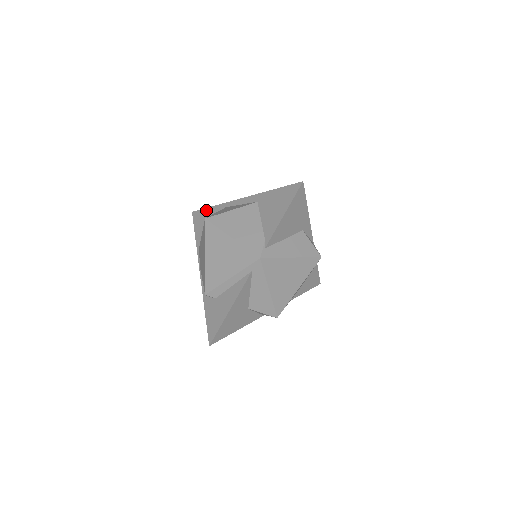
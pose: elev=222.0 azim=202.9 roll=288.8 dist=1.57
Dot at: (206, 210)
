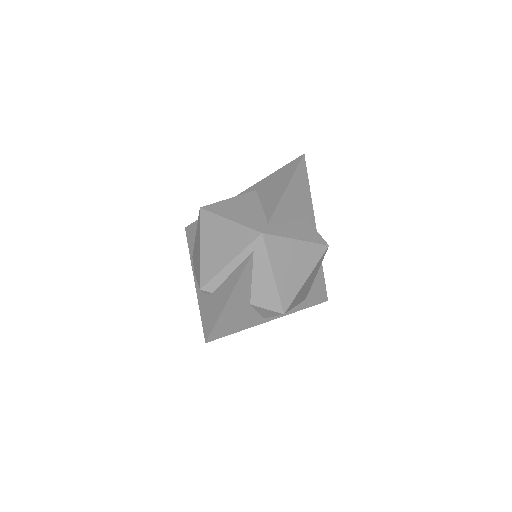
Dot at: occluded
